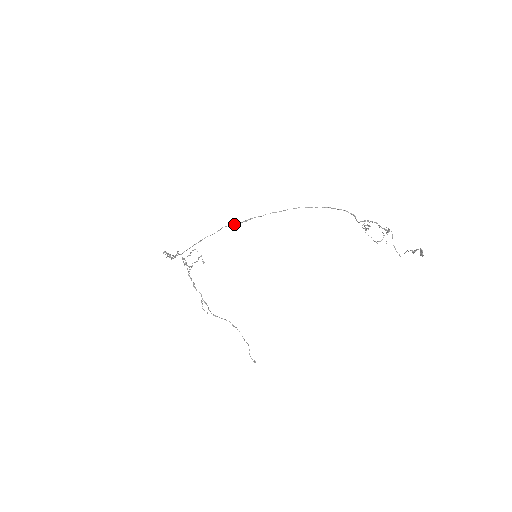
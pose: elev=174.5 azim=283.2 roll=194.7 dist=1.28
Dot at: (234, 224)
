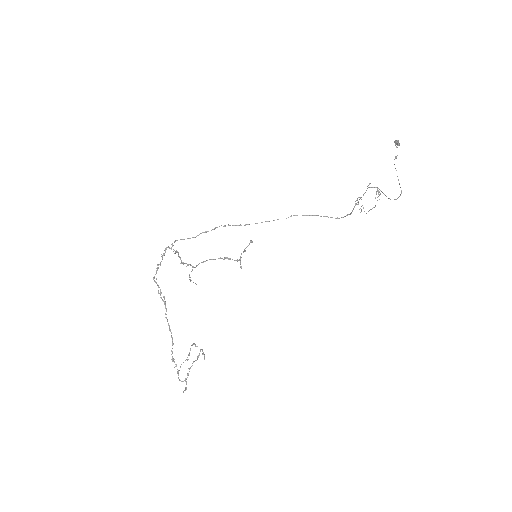
Dot at: (229, 225)
